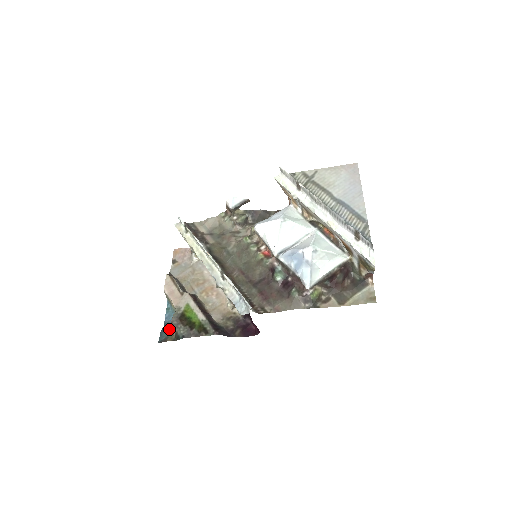
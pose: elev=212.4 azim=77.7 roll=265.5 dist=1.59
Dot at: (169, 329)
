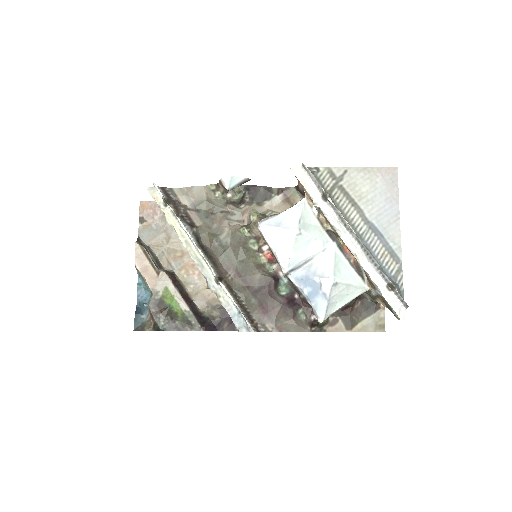
Dot at: (144, 313)
